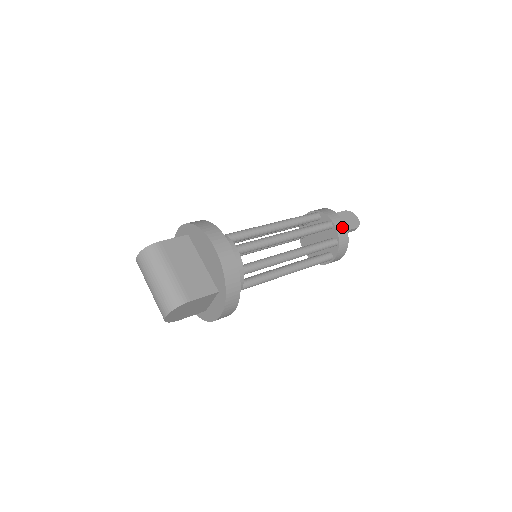
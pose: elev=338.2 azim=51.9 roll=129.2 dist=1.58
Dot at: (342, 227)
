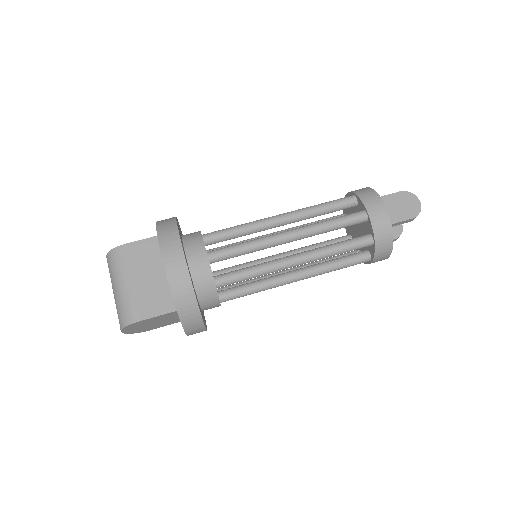
Dot at: (382, 220)
